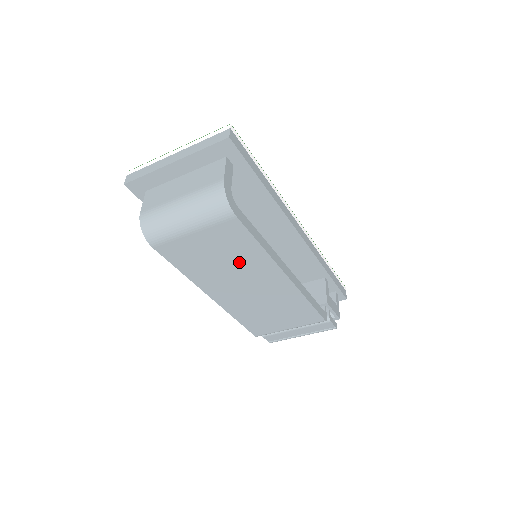
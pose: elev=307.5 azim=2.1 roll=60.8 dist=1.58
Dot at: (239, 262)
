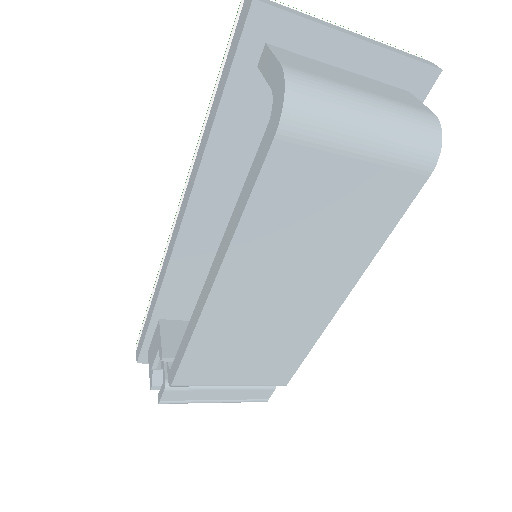
Dot at: (333, 247)
